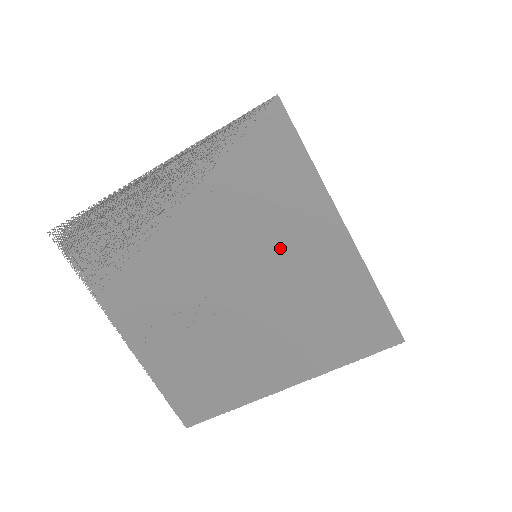
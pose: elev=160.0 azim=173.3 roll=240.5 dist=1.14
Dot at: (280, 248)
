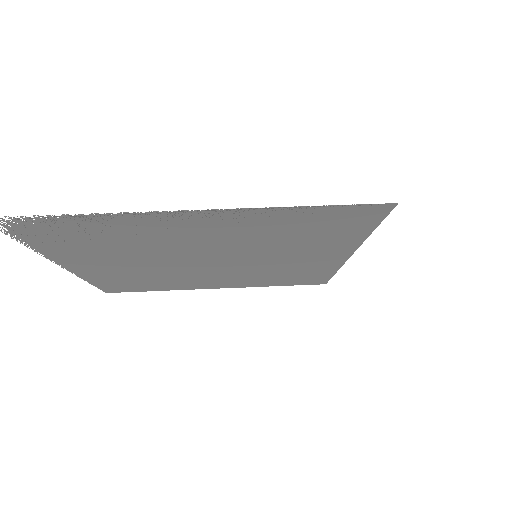
Dot at: (283, 256)
